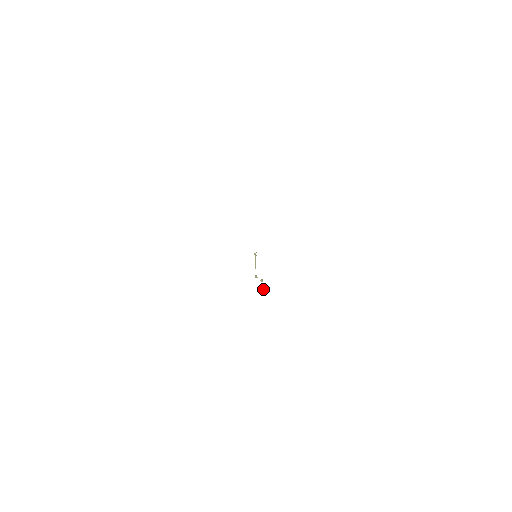
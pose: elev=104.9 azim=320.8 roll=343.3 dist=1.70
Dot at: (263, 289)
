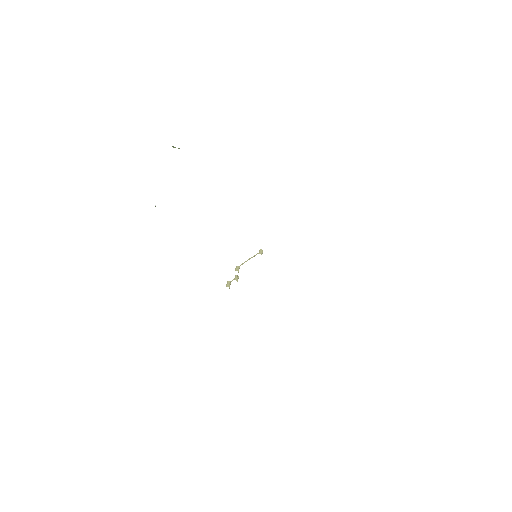
Dot at: occluded
